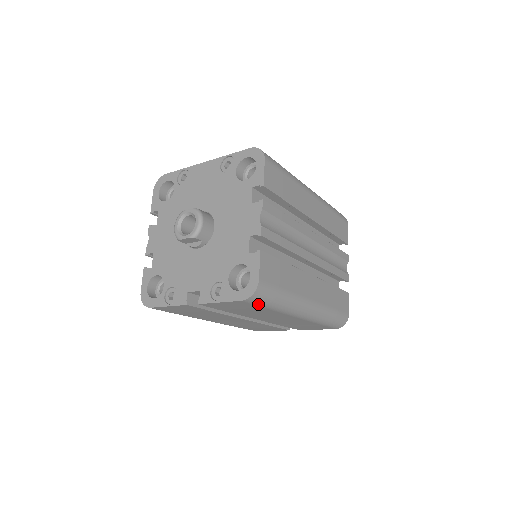
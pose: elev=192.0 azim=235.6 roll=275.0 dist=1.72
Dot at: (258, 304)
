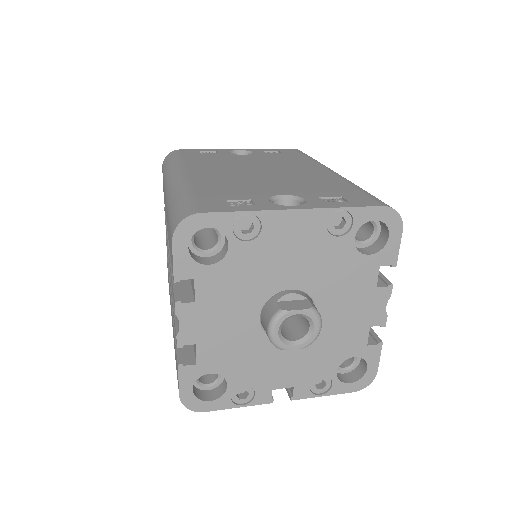
Dot at: occluded
